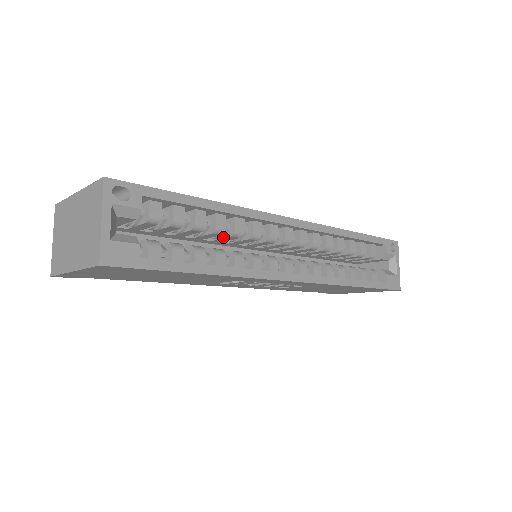
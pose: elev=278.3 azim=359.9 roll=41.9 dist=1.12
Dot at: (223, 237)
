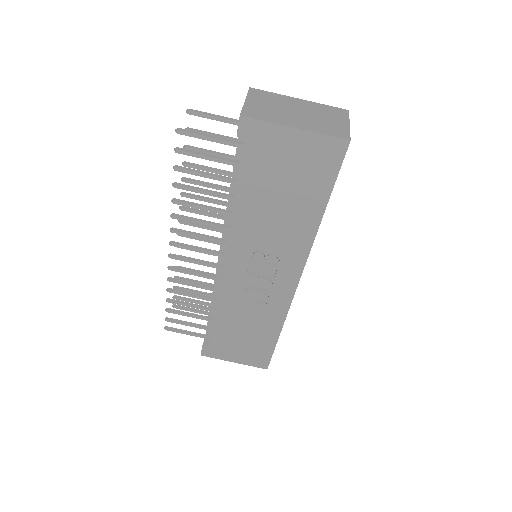
Dot at: occluded
